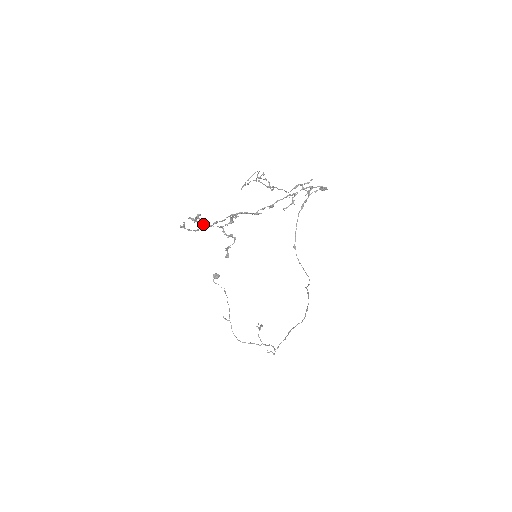
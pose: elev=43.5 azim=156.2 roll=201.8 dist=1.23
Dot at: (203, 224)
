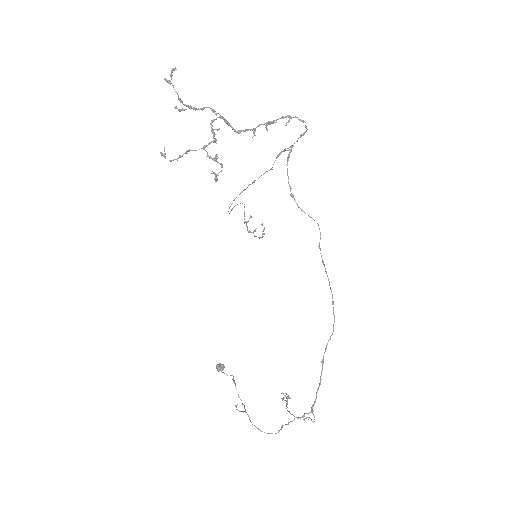
Dot at: (182, 109)
